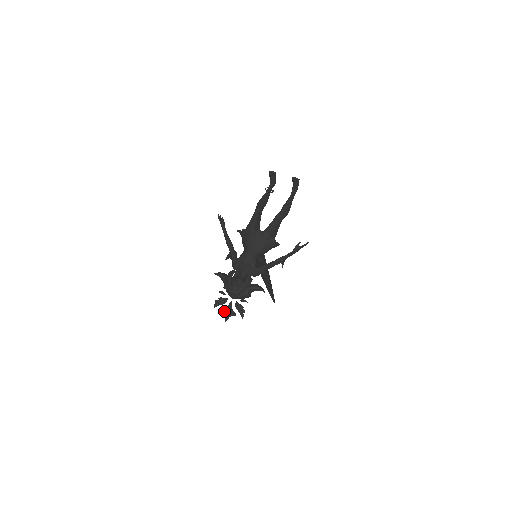
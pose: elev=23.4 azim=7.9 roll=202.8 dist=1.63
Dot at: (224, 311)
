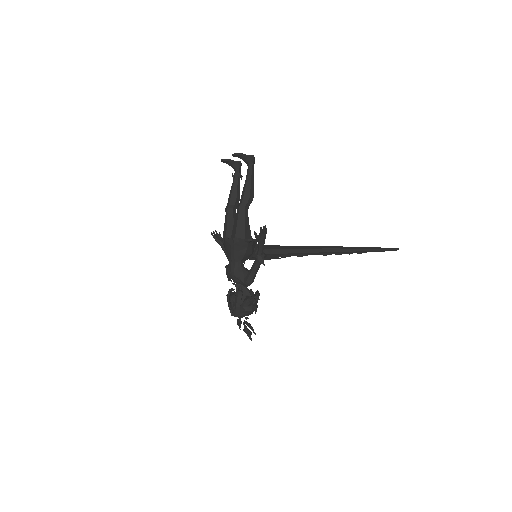
Dot at: (245, 332)
